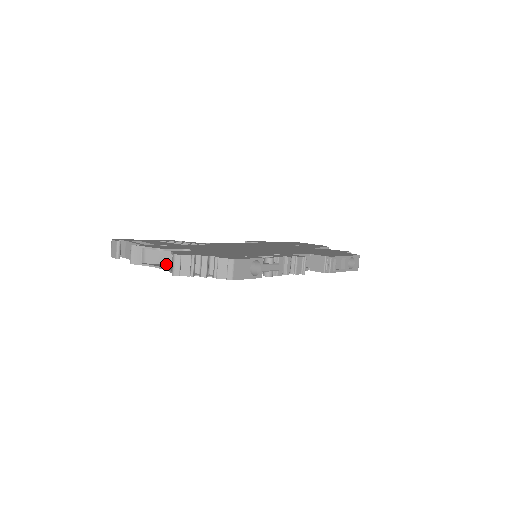
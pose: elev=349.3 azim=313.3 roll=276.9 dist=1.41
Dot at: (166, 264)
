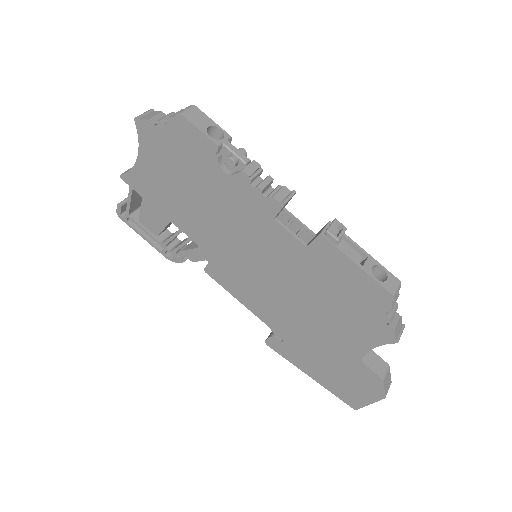
Dot at: (148, 178)
